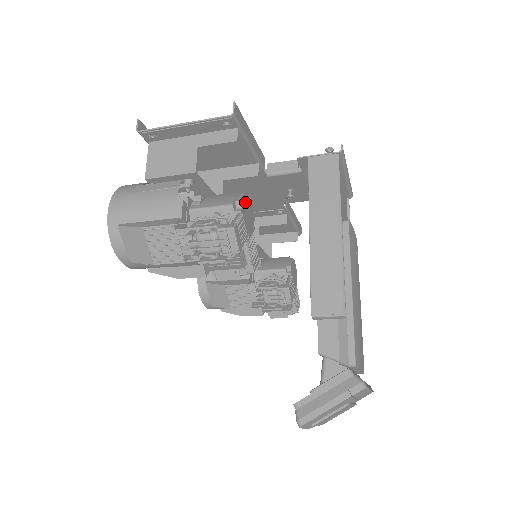
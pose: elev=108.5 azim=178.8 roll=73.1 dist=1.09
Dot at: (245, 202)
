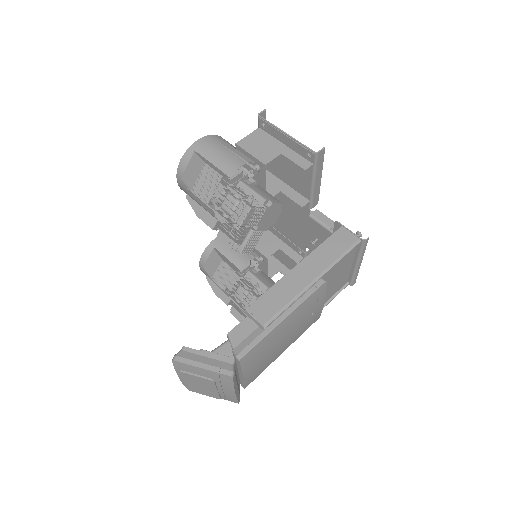
Dot at: (275, 207)
